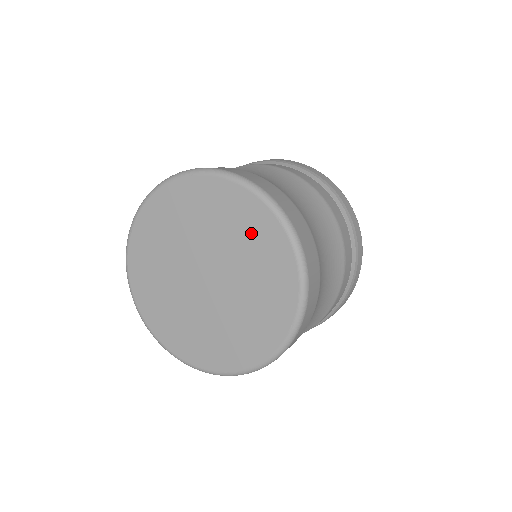
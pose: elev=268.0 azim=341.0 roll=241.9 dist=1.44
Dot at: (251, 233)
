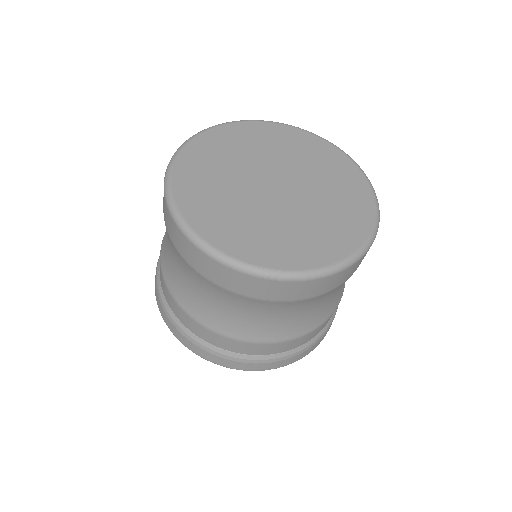
Dot at: (345, 190)
